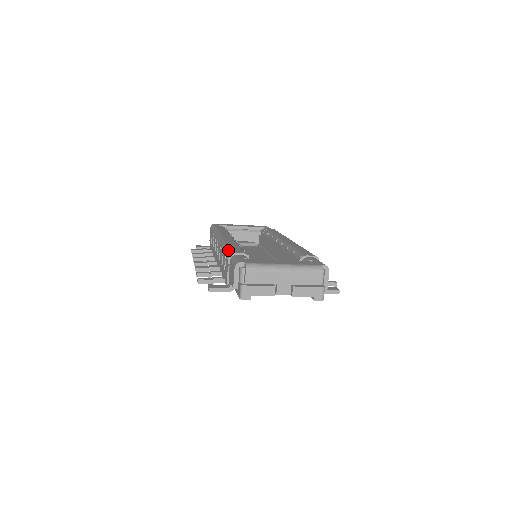
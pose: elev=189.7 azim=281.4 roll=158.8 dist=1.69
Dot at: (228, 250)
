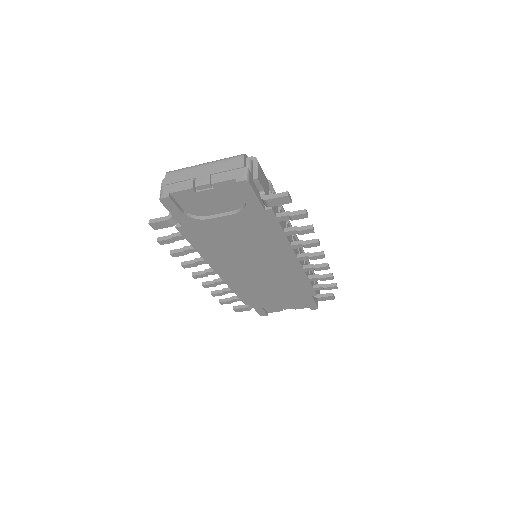
Dot at: occluded
